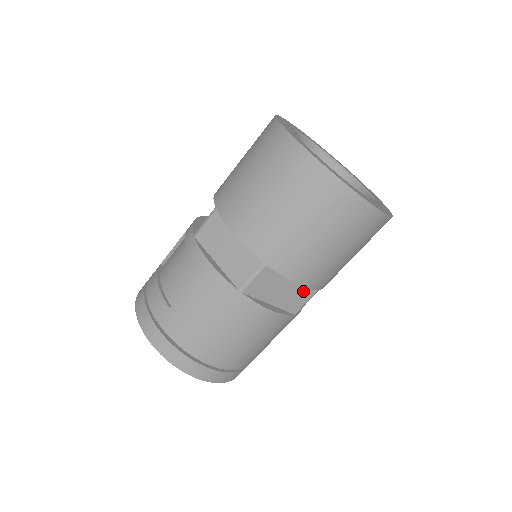
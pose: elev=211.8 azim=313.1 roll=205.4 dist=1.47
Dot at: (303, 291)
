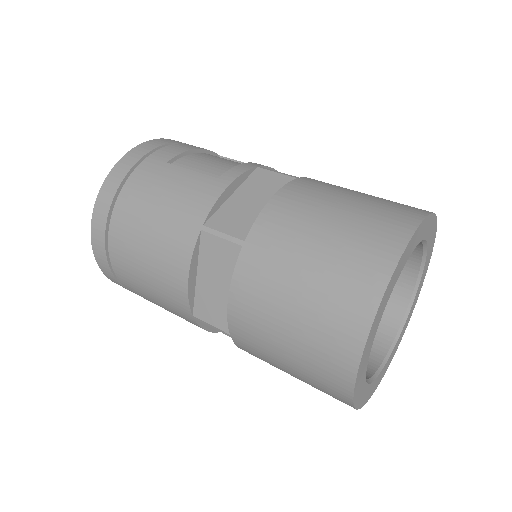
Dot at: (224, 314)
